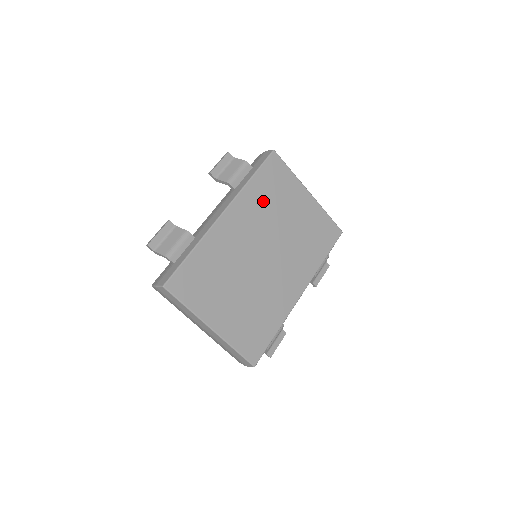
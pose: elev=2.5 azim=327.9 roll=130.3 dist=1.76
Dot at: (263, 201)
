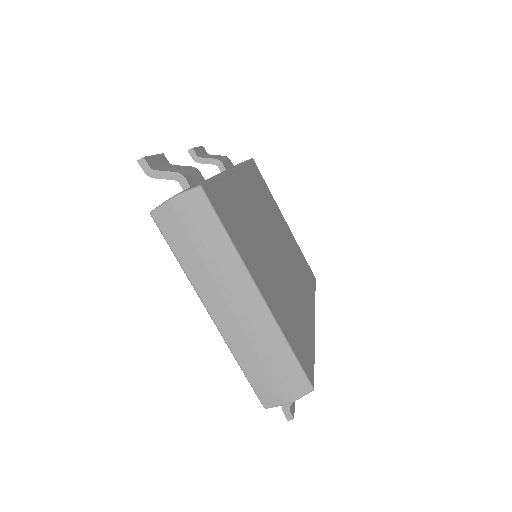
Dot at: (259, 192)
